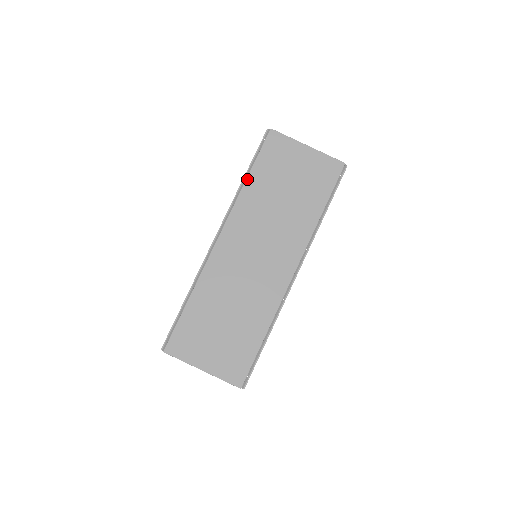
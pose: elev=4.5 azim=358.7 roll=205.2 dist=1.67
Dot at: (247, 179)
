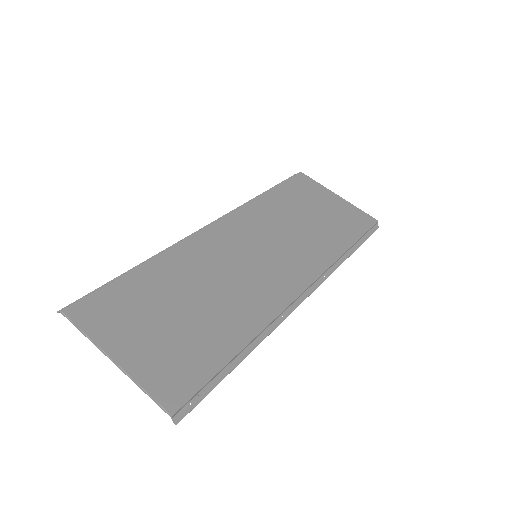
Dot at: (265, 193)
